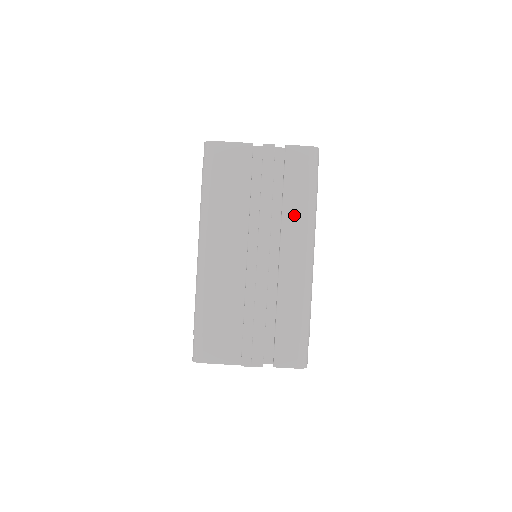
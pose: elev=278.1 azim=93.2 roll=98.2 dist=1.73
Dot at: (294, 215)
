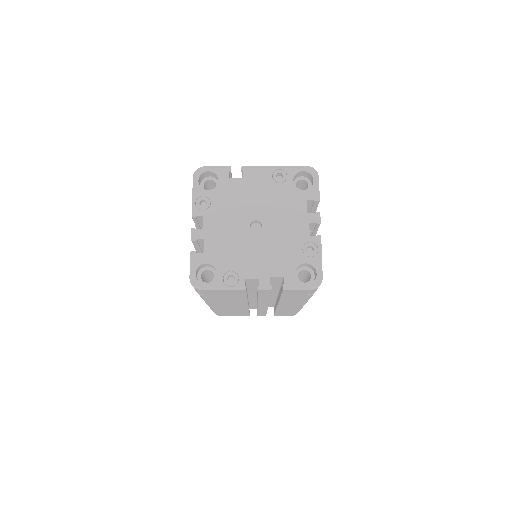
Dot at: (291, 301)
